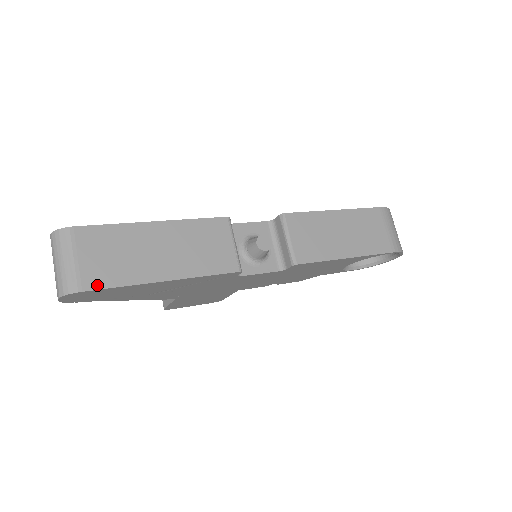
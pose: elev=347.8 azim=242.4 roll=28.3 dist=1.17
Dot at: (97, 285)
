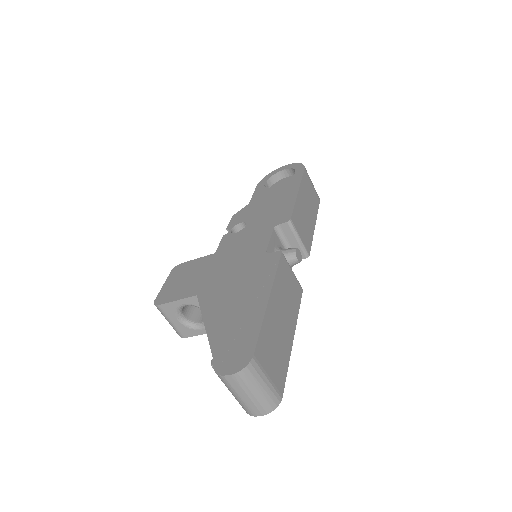
Dot at: (283, 382)
